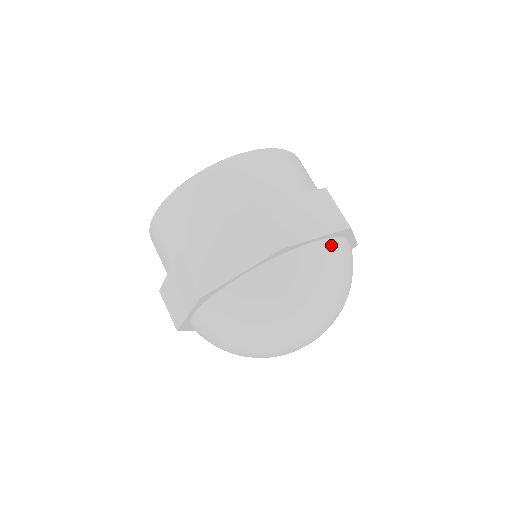
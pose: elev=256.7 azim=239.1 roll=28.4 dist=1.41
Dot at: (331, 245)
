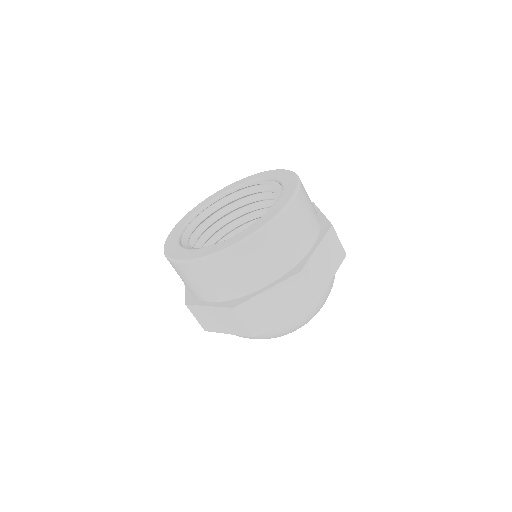
Dot at: occluded
